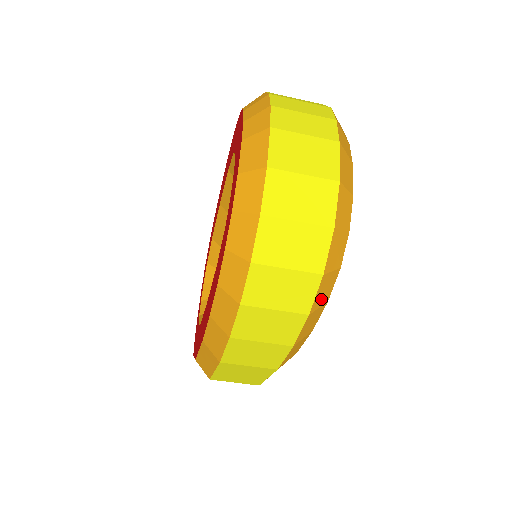
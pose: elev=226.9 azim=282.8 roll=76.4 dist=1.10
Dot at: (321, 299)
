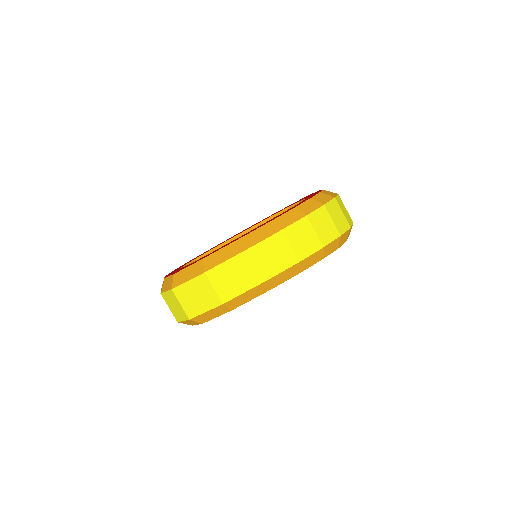
Dot at: (328, 250)
